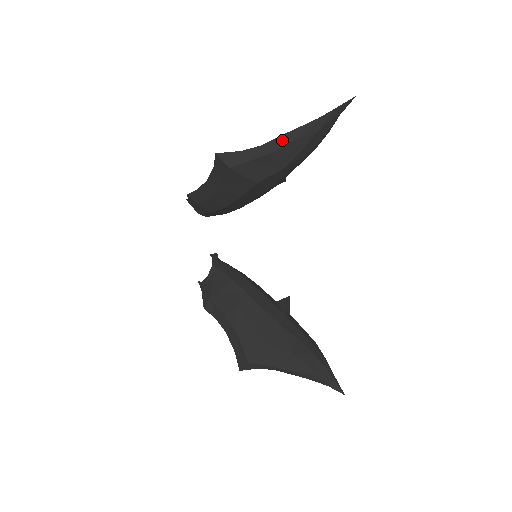
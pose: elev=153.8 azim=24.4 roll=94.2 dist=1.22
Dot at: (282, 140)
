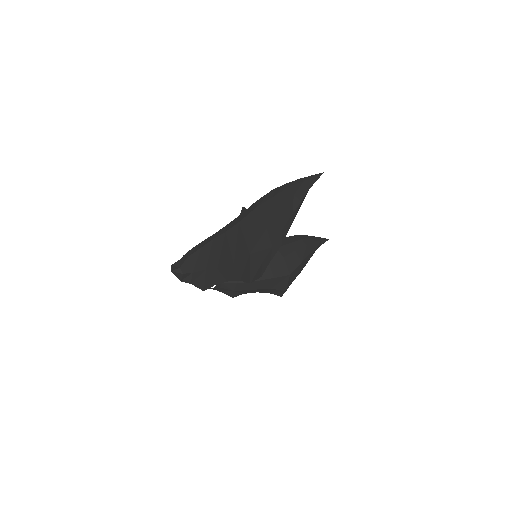
Dot at: (284, 233)
